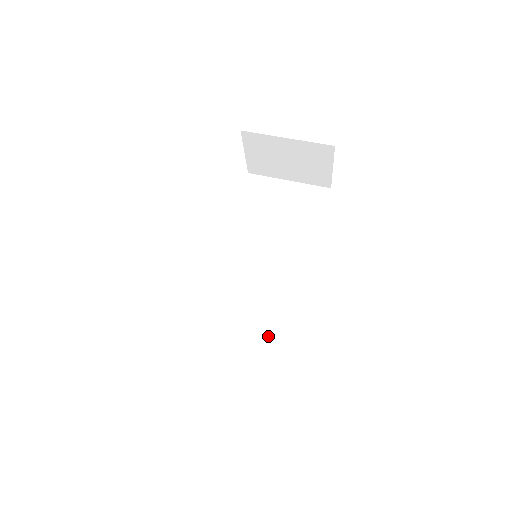
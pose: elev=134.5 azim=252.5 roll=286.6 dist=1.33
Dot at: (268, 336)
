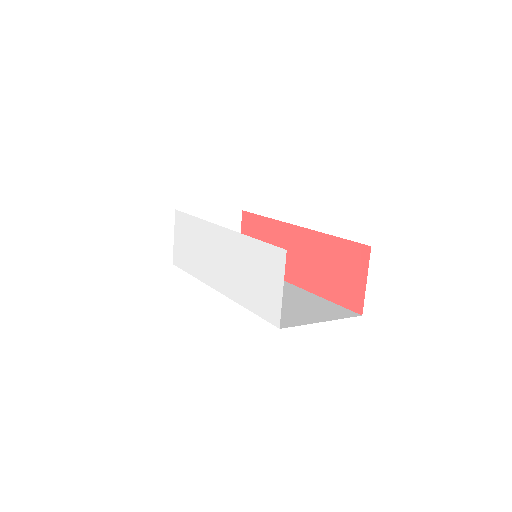
Dot at: (308, 300)
